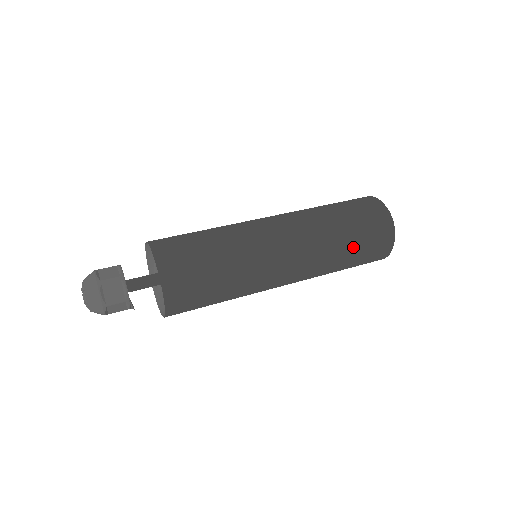
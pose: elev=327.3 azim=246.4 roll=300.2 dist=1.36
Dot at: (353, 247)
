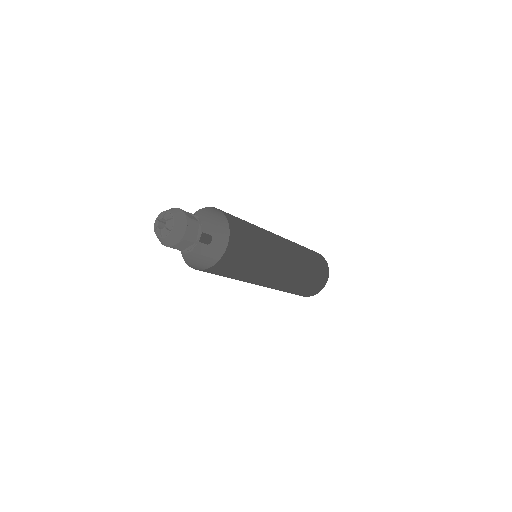
Dot at: (310, 278)
